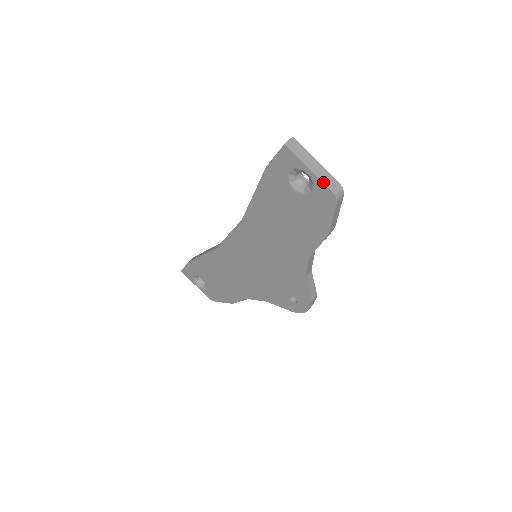
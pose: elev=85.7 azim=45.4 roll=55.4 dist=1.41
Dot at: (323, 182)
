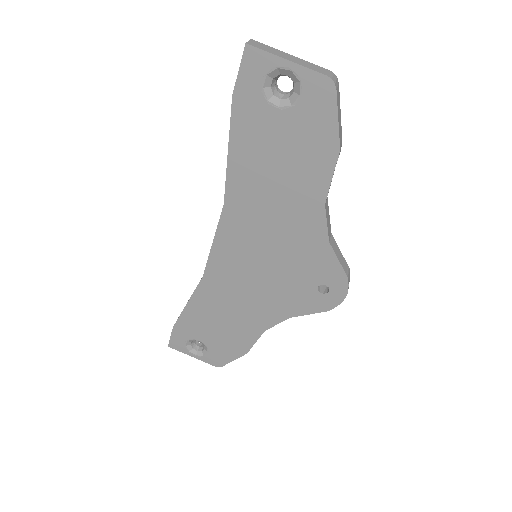
Dot at: (310, 68)
